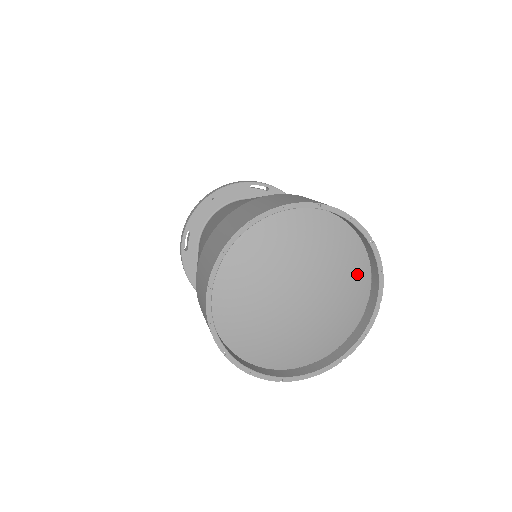
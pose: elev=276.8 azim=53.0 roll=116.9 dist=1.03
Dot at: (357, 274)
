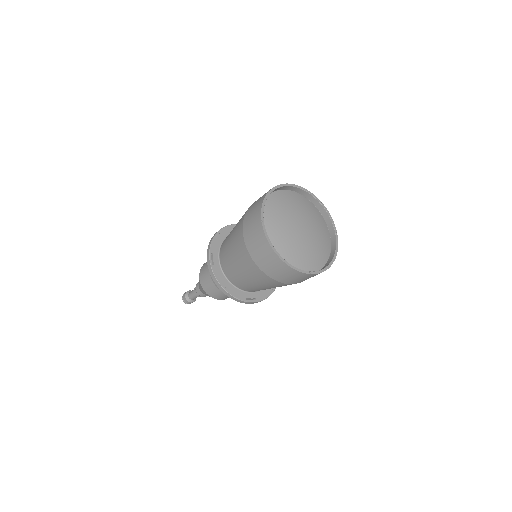
Dot at: (320, 221)
